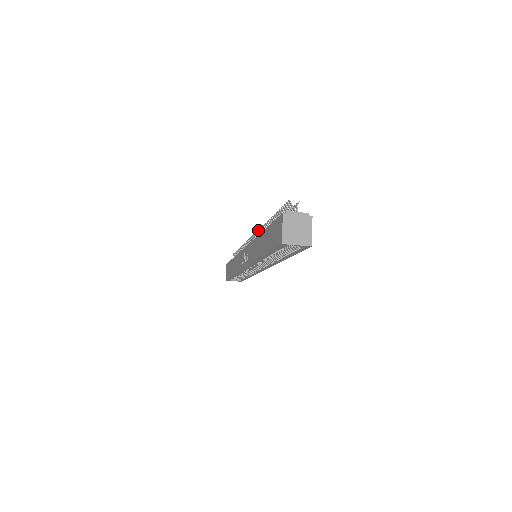
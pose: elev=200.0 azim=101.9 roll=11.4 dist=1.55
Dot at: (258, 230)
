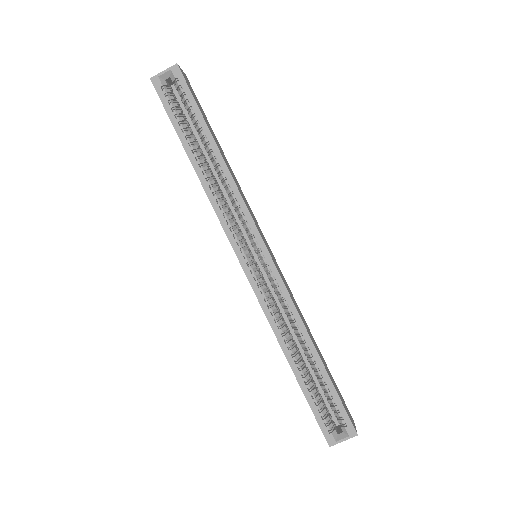
Dot at: occluded
